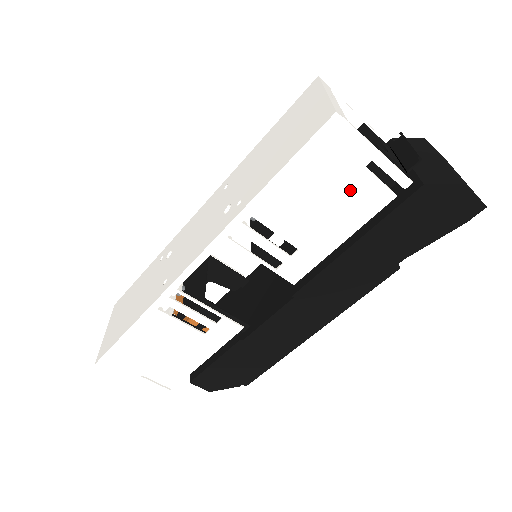
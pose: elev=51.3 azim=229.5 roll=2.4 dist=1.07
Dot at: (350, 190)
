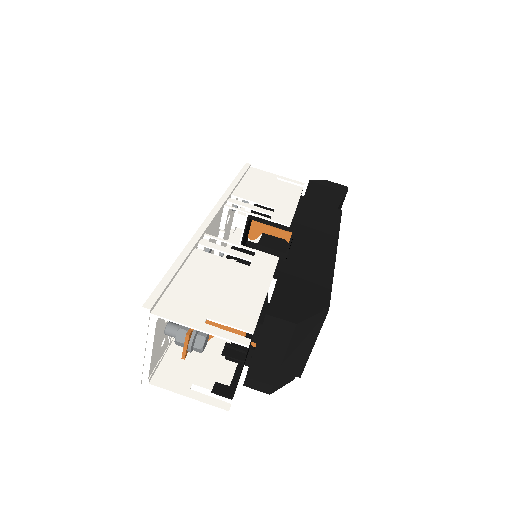
Dot at: (278, 186)
